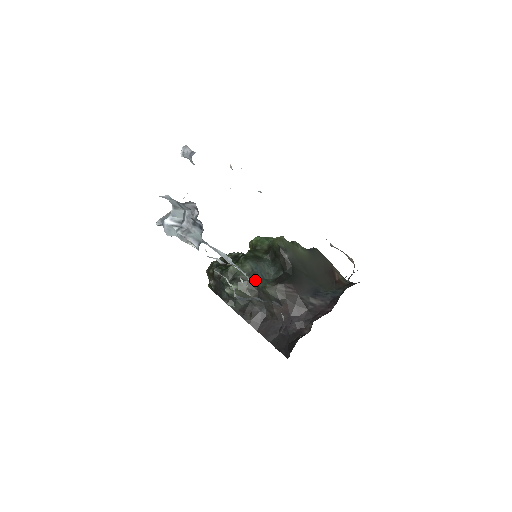
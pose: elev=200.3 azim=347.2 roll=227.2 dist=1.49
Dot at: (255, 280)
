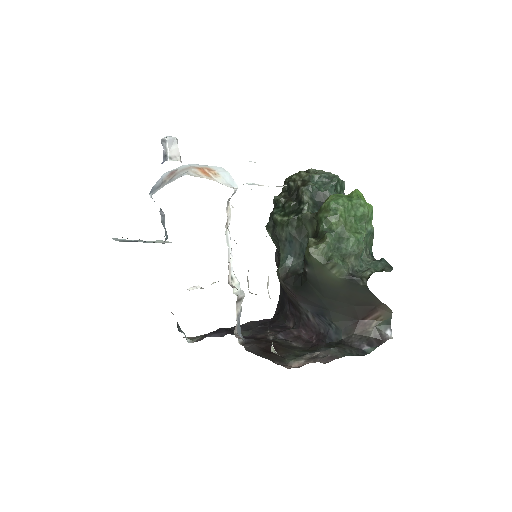
Dot at: (280, 252)
